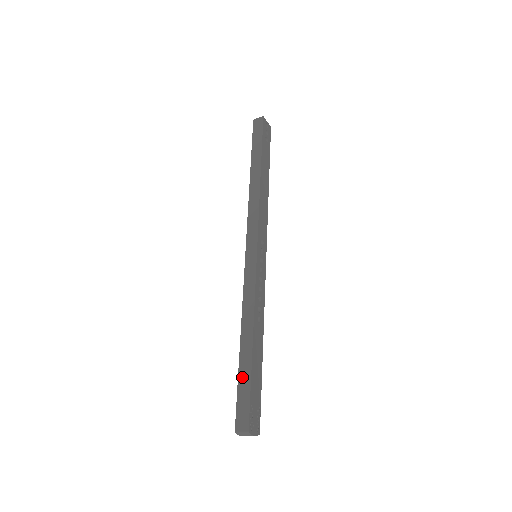
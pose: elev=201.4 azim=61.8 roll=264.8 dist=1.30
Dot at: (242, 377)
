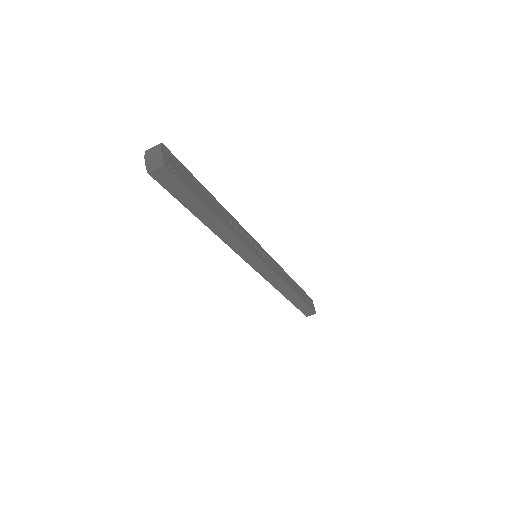
Dot at: occluded
